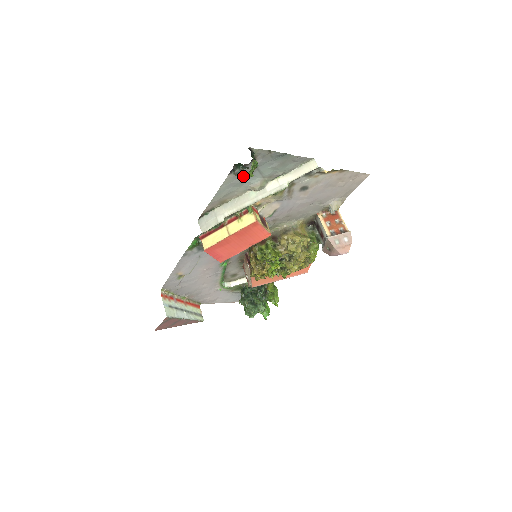
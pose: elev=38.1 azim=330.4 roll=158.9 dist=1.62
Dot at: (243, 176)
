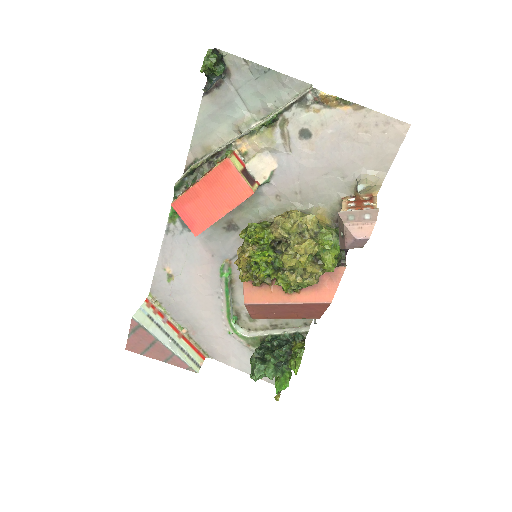
Dot at: (221, 103)
